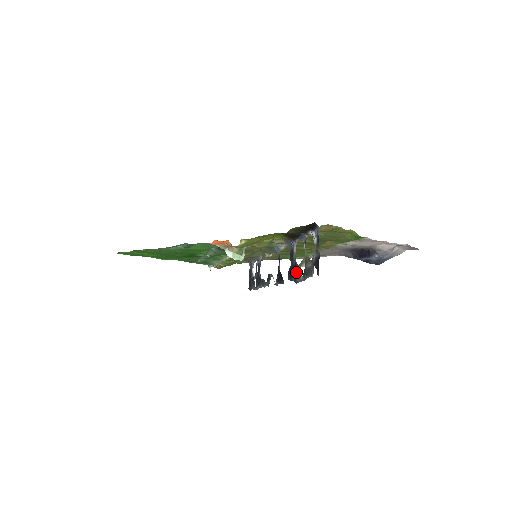
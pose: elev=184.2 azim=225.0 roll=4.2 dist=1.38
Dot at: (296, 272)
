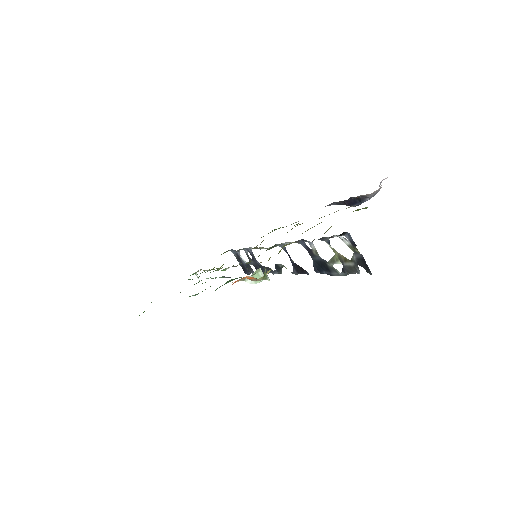
Dot at: (328, 268)
